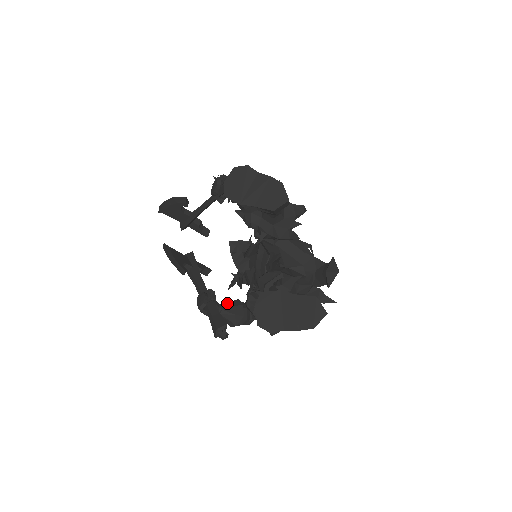
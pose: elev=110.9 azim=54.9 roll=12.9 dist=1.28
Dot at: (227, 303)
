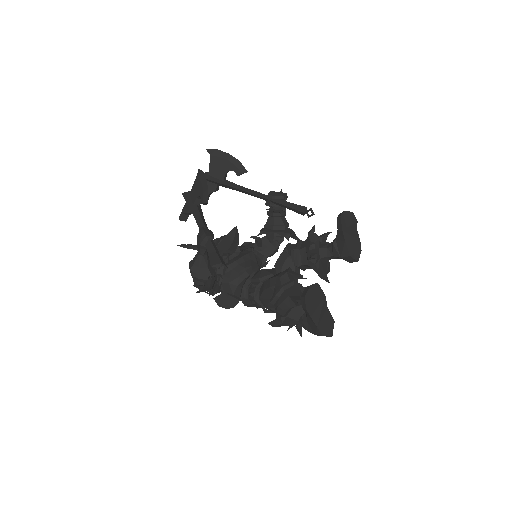
Dot at: occluded
